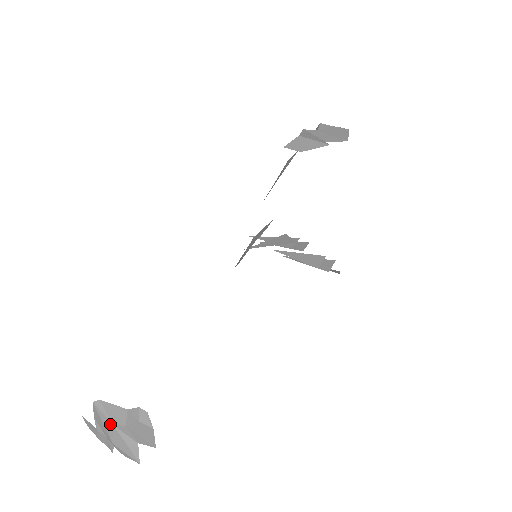
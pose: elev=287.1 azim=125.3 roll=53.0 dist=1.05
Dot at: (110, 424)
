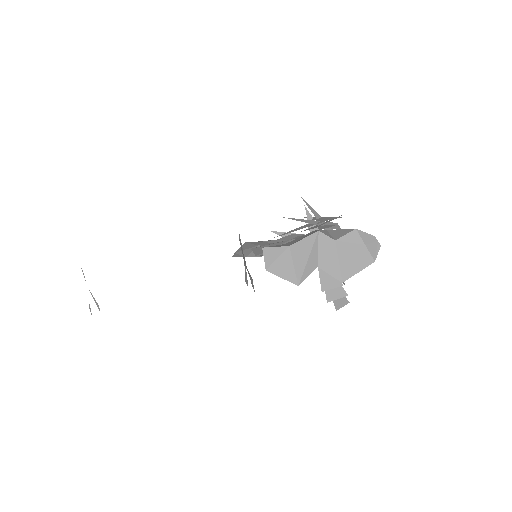
Dot at: occluded
